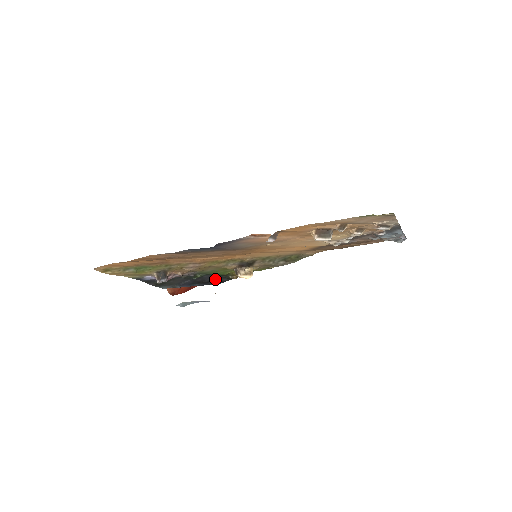
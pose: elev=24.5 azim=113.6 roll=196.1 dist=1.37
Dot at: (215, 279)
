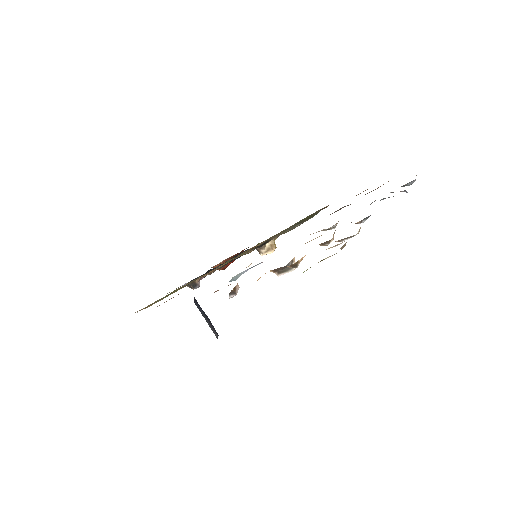
Dot at: occluded
